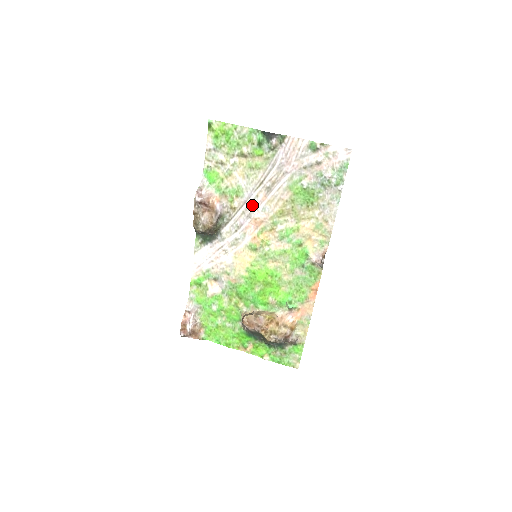
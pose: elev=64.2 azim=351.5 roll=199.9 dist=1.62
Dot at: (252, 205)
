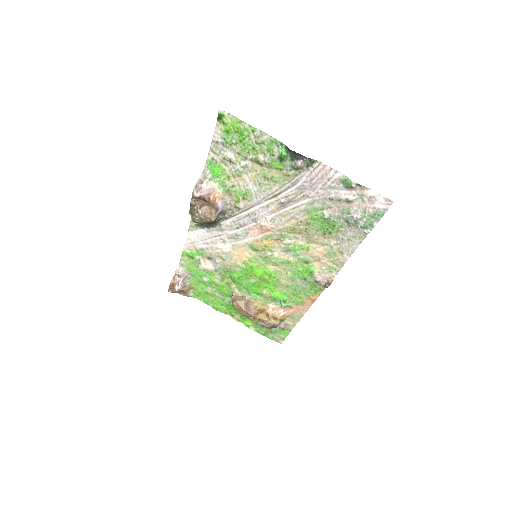
Dot at: (260, 212)
